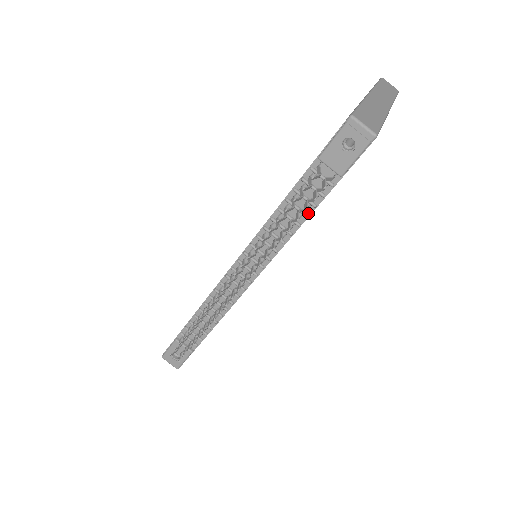
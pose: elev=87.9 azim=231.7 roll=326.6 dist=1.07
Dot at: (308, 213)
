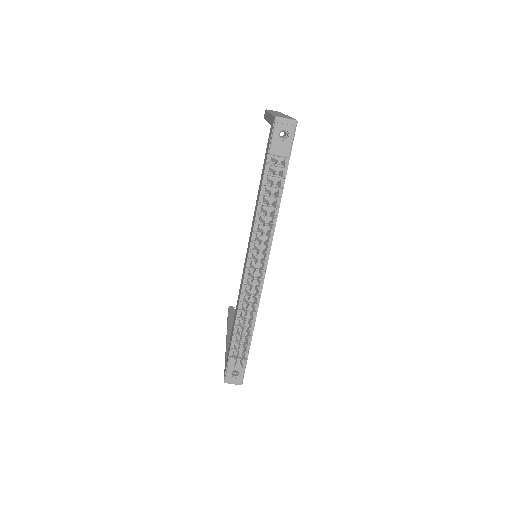
Dot at: (280, 195)
